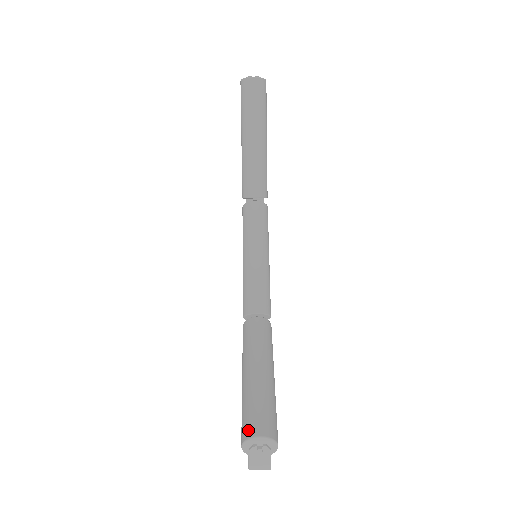
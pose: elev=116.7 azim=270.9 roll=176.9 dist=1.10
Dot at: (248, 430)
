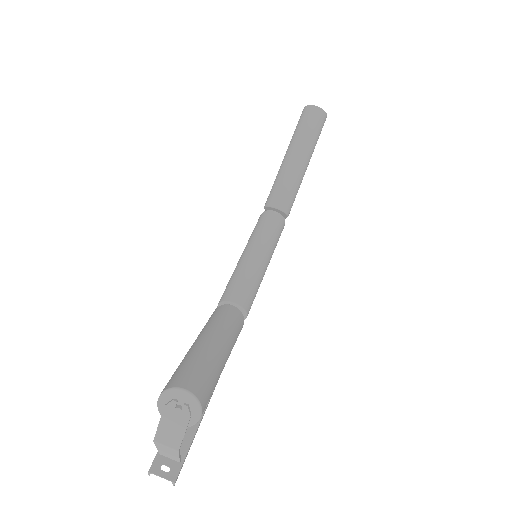
Dot at: (175, 381)
